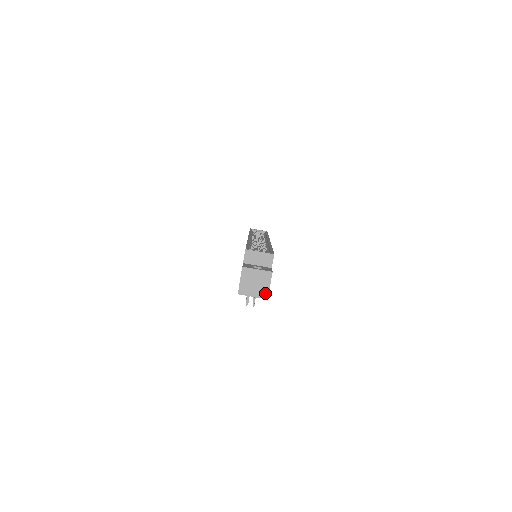
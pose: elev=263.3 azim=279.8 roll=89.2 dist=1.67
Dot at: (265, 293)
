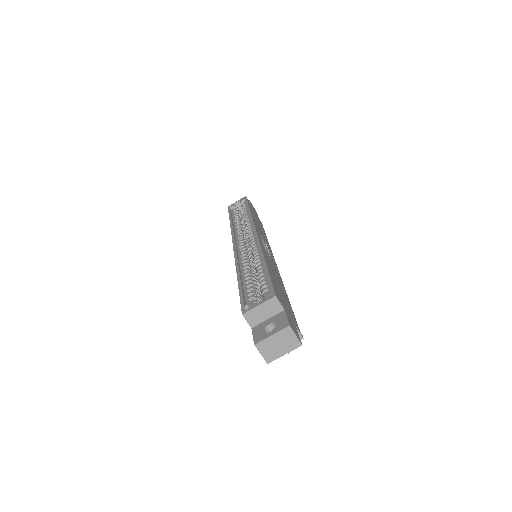
Dot at: occluded
